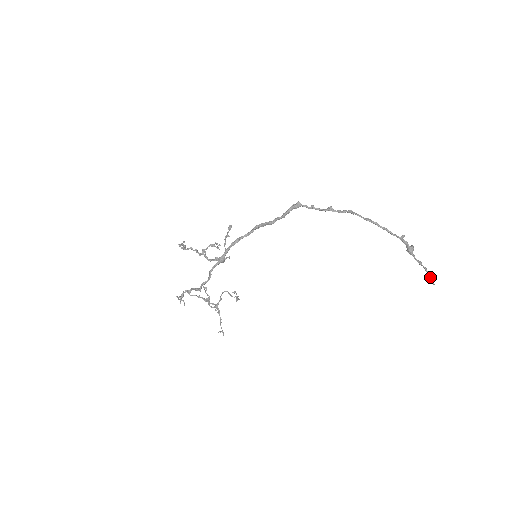
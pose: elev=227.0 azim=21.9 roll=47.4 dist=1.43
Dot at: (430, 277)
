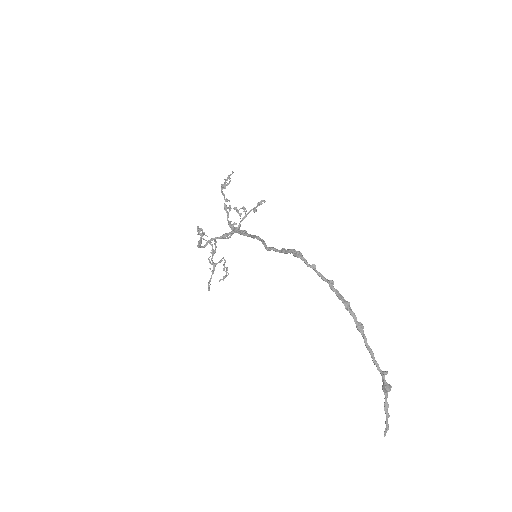
Dot at: (386, 426)
